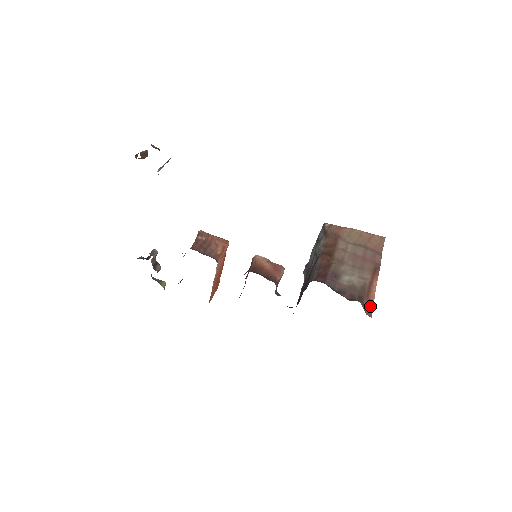
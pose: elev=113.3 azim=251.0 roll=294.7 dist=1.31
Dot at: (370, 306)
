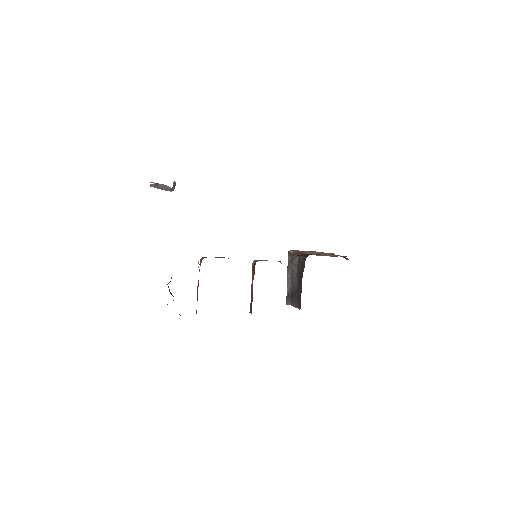
Dot at: occluded
